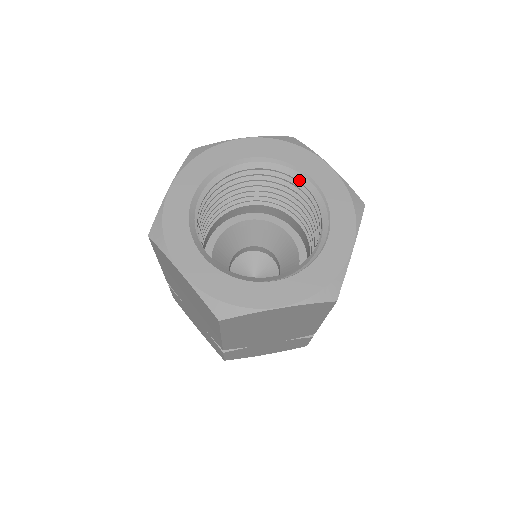
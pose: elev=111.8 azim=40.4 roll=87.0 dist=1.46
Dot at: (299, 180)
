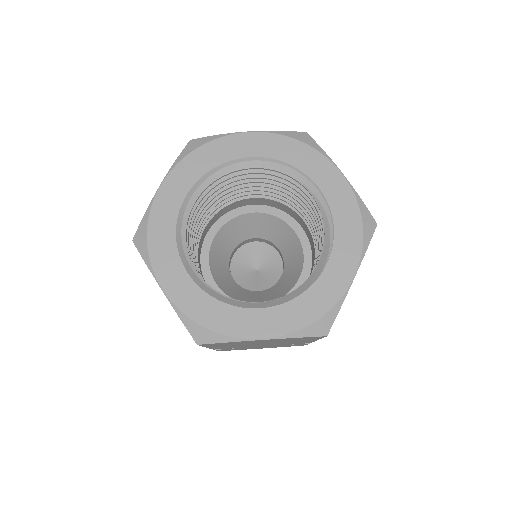
Dot at: (241, 169)
